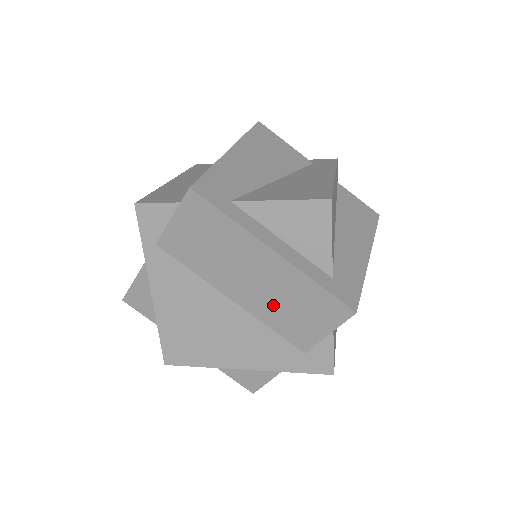
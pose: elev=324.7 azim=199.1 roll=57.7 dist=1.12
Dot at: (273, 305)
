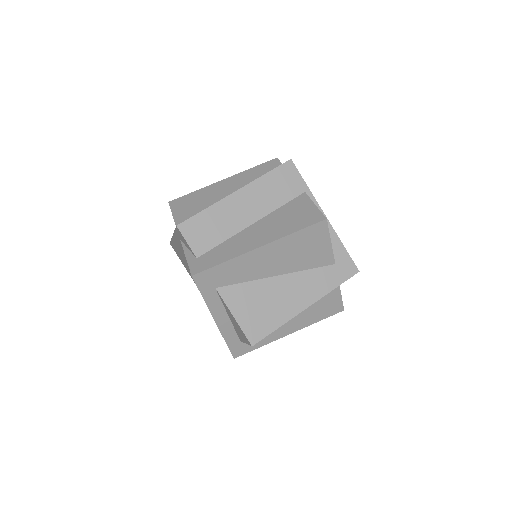
Dot at: occluded
